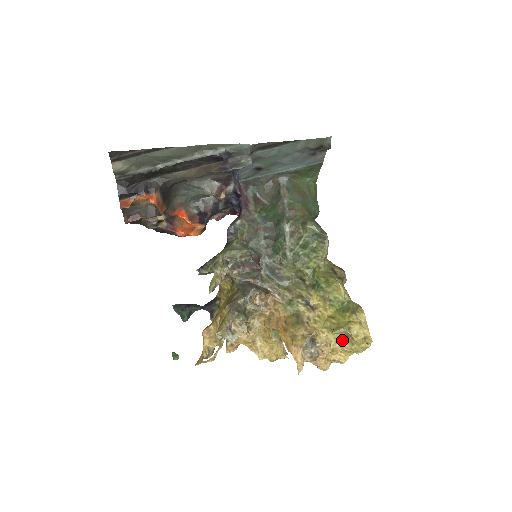
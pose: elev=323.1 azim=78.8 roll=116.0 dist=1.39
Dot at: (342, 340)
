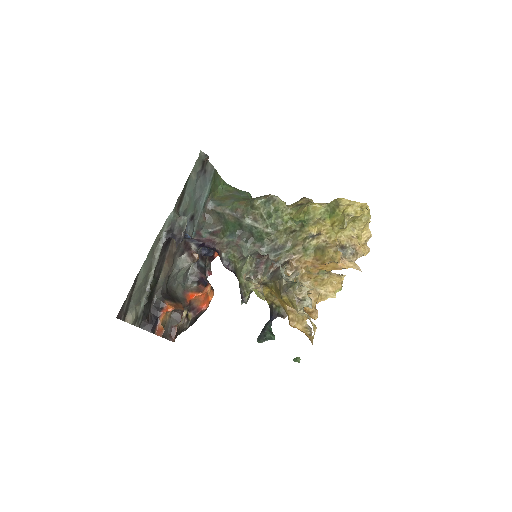
Dot at: (354, 226)
